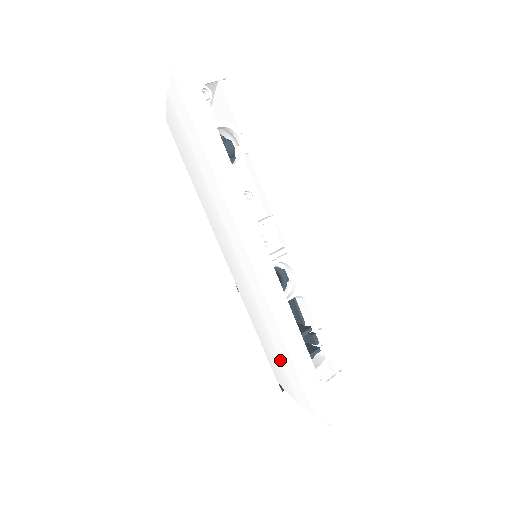
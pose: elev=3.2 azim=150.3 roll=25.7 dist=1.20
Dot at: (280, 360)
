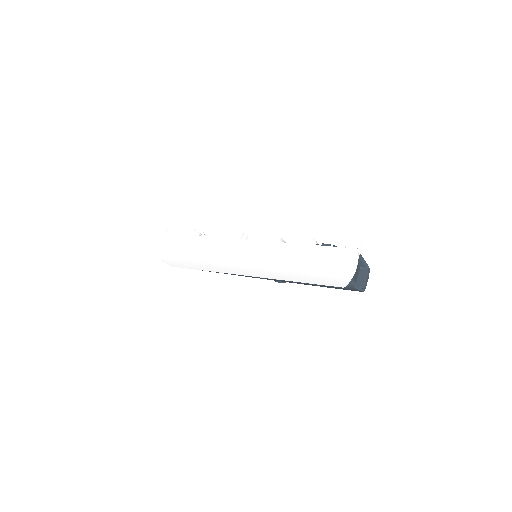
Dot at: (315, 272)
